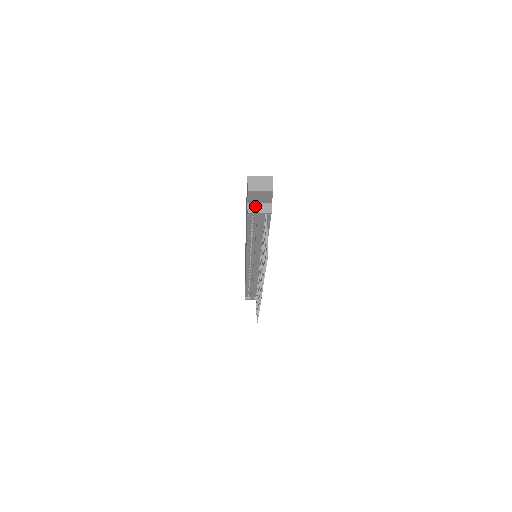
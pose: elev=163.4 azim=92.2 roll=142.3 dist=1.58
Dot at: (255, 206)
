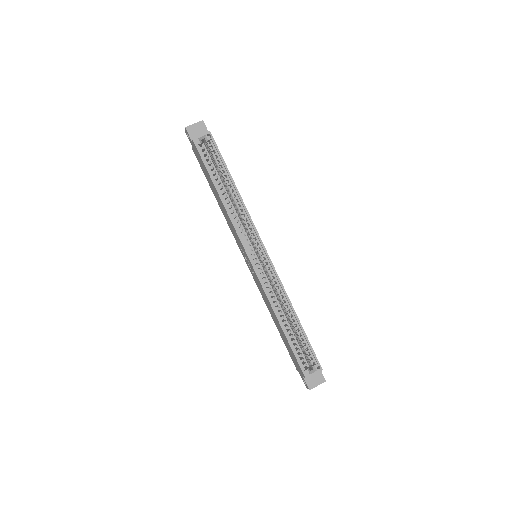
Dot at: occluded
